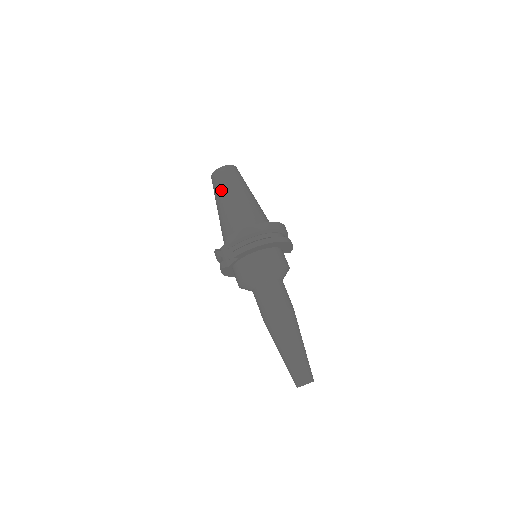
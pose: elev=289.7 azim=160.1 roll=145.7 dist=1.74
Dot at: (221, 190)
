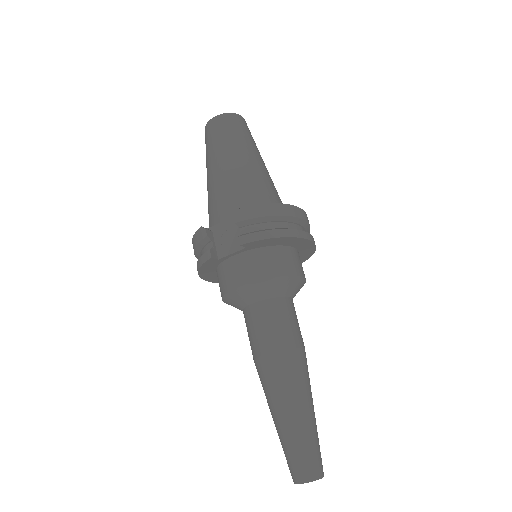
Dot at: (226, 143)
